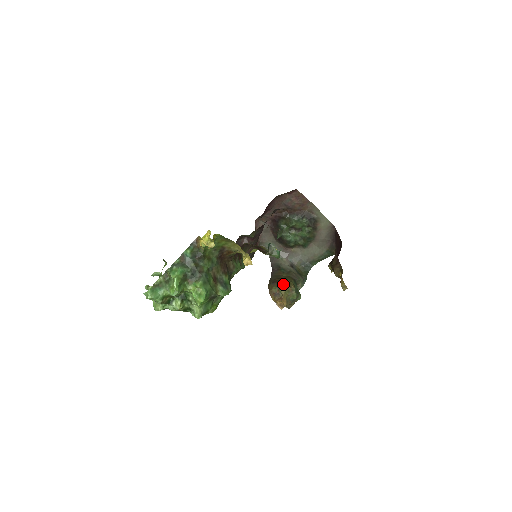
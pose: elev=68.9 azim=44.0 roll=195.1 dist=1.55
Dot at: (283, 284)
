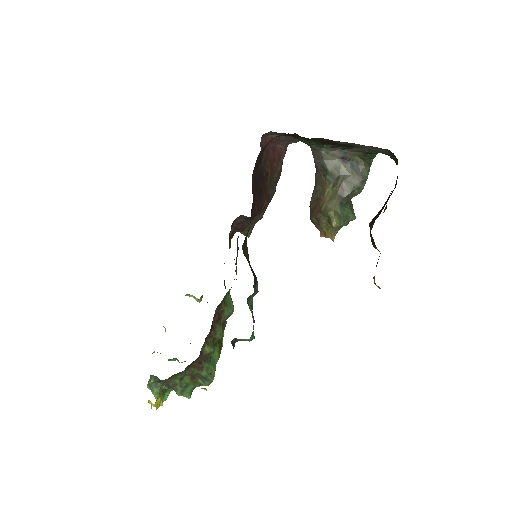
Dot at: (323, 218)
